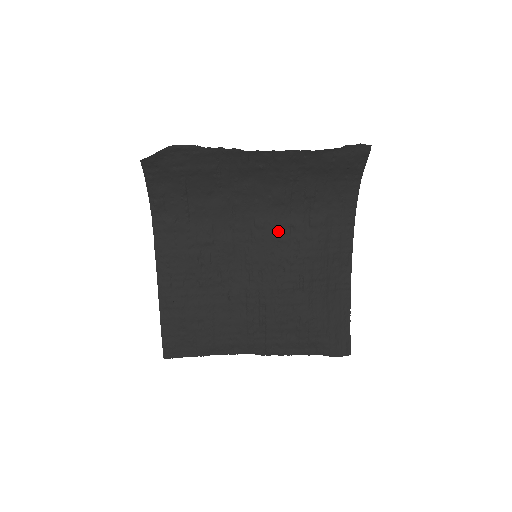
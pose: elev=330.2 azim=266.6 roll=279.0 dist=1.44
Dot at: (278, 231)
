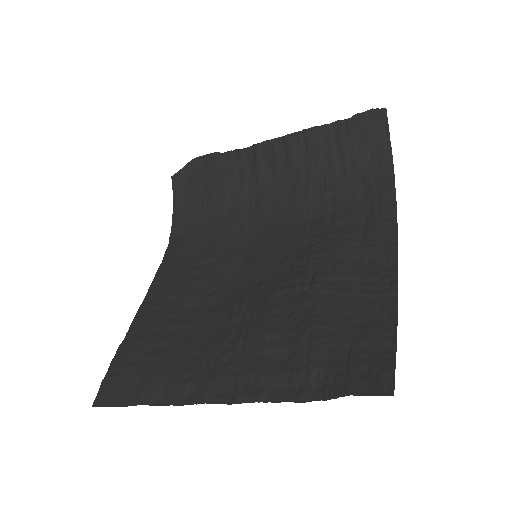
Dot at: (292, 236)
